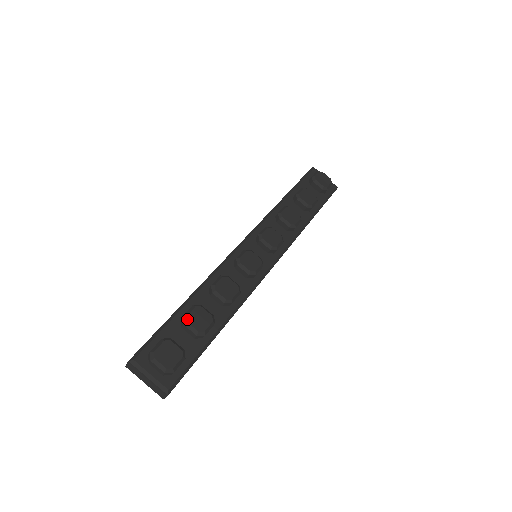
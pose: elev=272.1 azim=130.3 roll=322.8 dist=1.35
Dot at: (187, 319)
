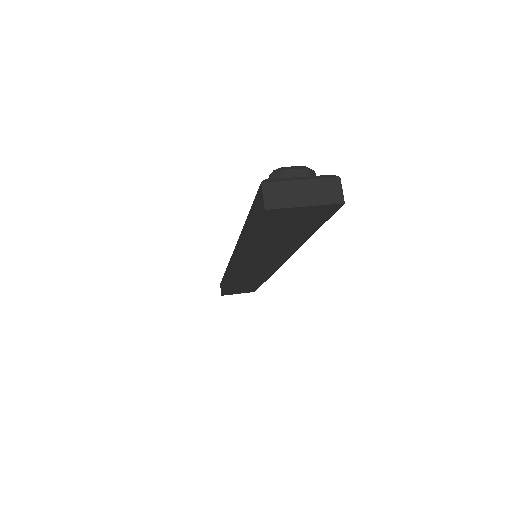
Dot at: occluded
